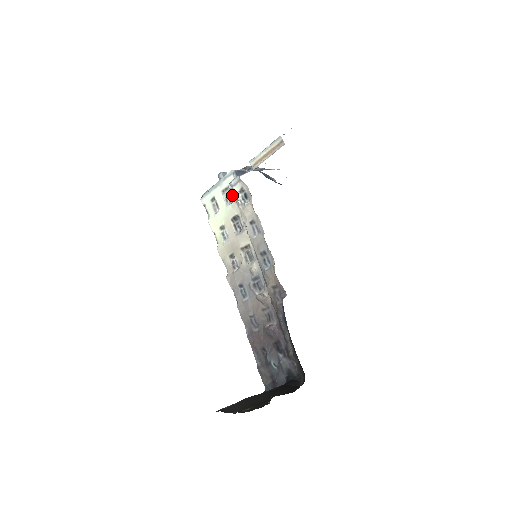
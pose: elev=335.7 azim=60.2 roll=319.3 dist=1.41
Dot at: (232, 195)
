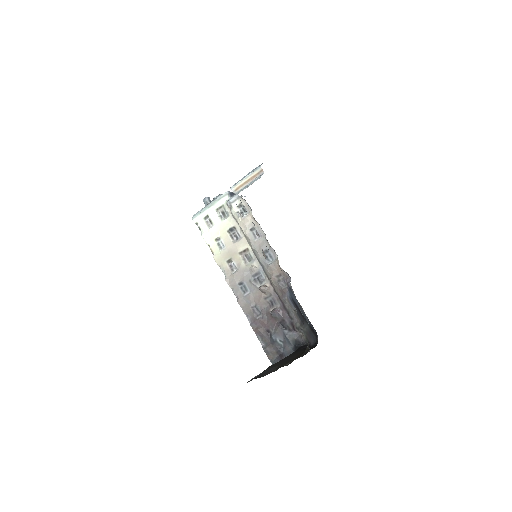
Dot at: (227, 211)
